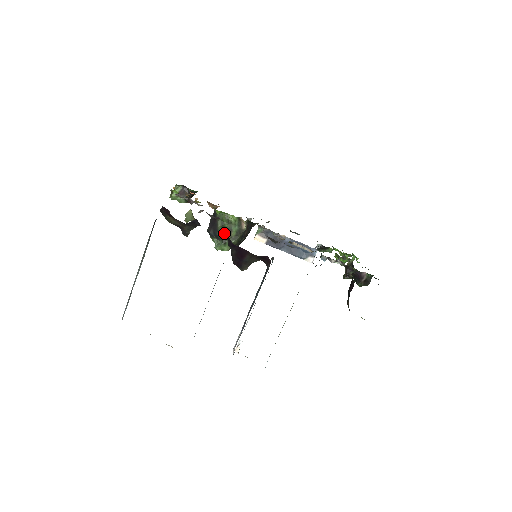
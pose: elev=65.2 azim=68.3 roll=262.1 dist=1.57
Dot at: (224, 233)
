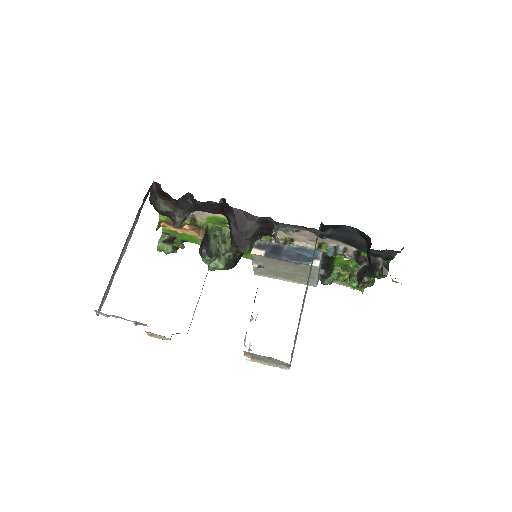
Dot at: (220, 200)
